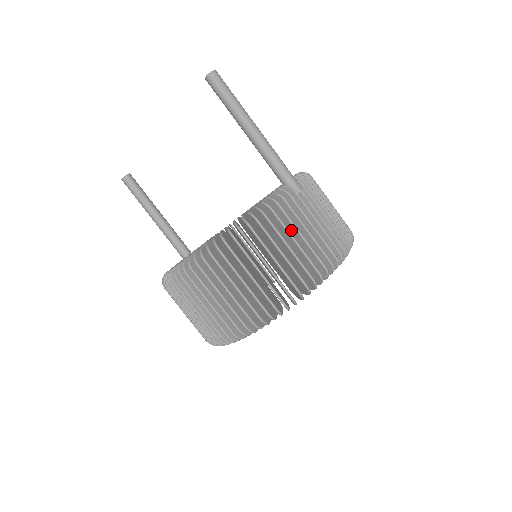
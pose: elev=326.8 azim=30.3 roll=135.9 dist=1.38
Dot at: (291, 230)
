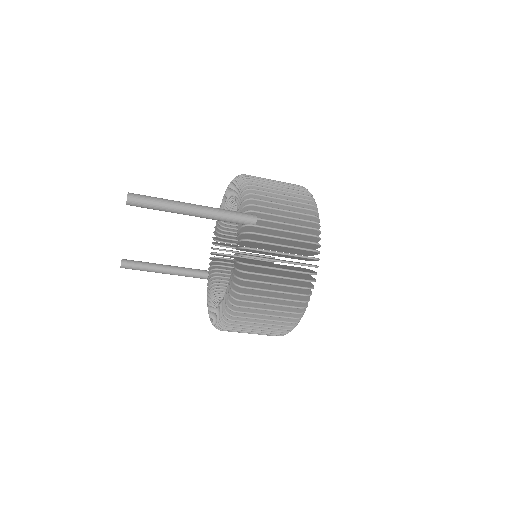
Dot at: occluded
